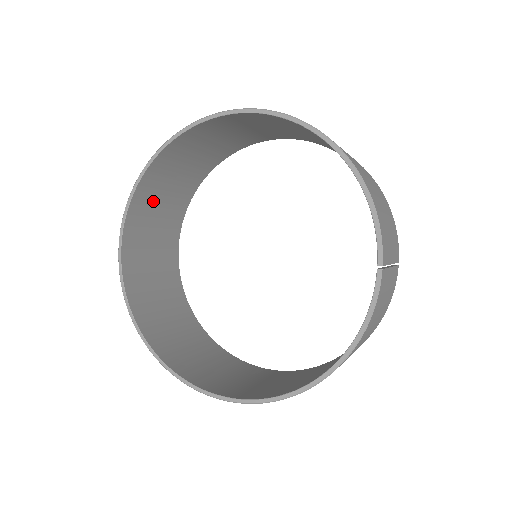
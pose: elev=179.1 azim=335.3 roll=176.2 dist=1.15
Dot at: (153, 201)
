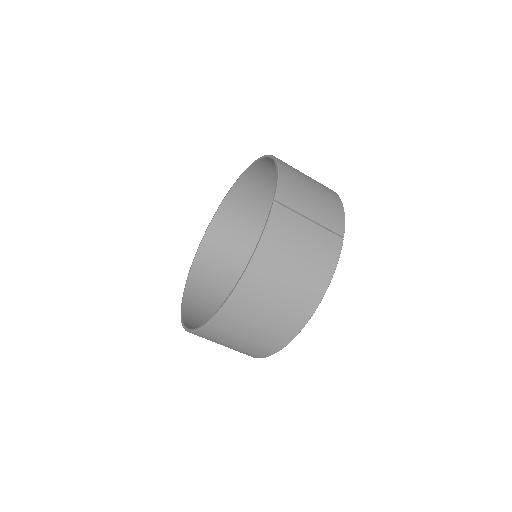
Dot at: (221, 248)
